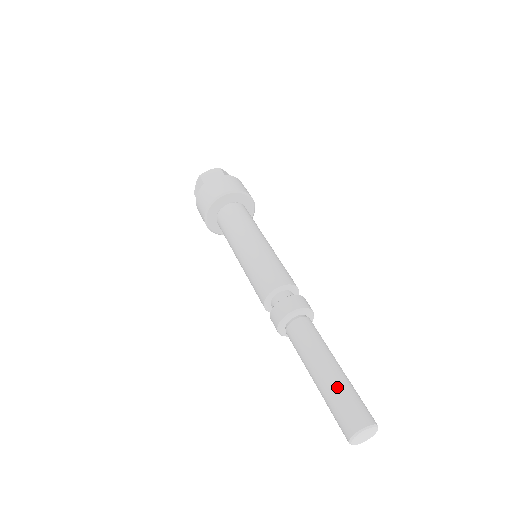
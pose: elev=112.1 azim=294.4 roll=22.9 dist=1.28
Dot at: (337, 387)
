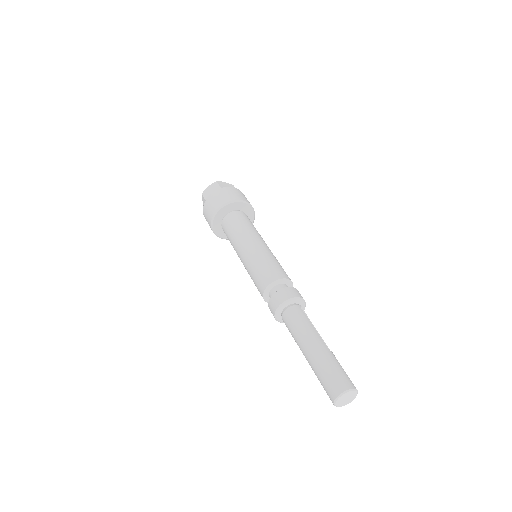
Dot at: (319, 363)
